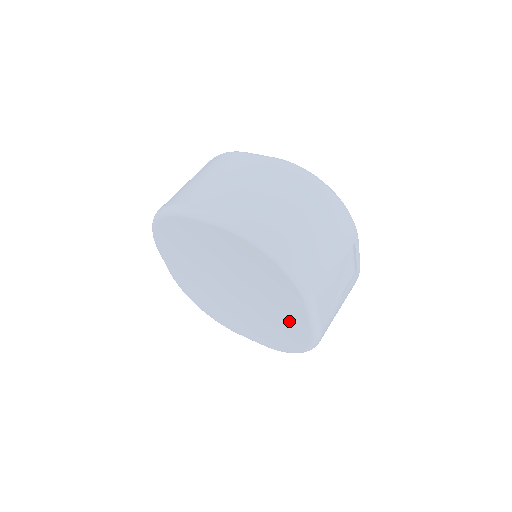
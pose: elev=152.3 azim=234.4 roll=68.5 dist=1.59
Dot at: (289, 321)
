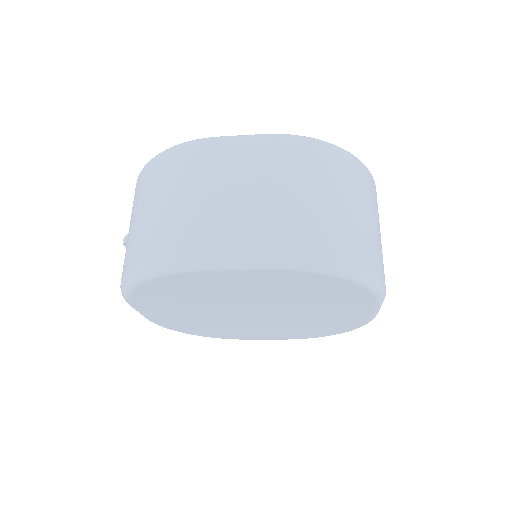
Dot at: (340, 318)
